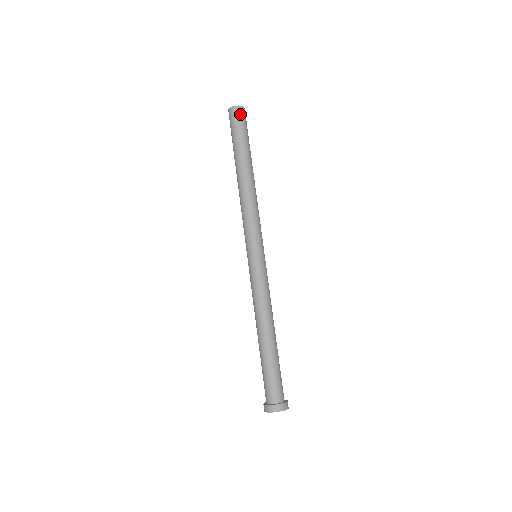
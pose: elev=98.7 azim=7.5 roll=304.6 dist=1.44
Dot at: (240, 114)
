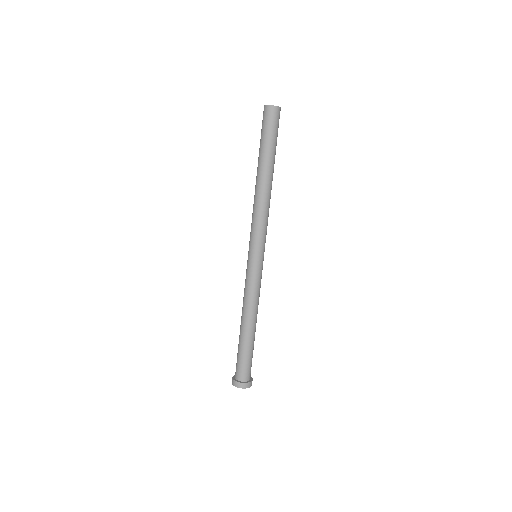
Dot at: (273, 115)
